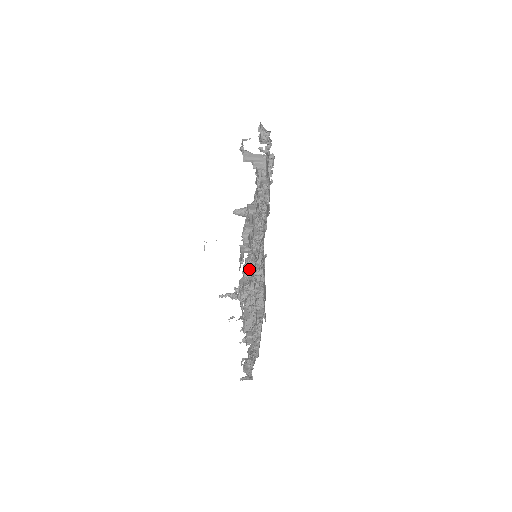
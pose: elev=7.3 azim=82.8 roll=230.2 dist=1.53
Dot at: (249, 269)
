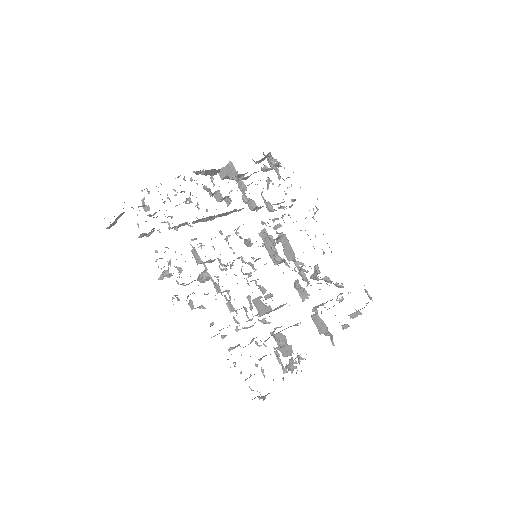
Dot at: (193, 249)
